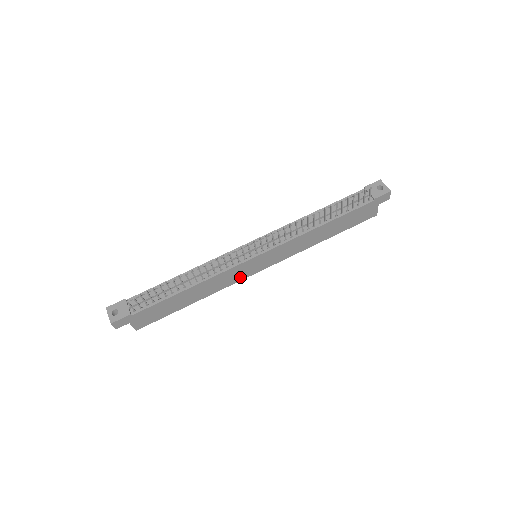
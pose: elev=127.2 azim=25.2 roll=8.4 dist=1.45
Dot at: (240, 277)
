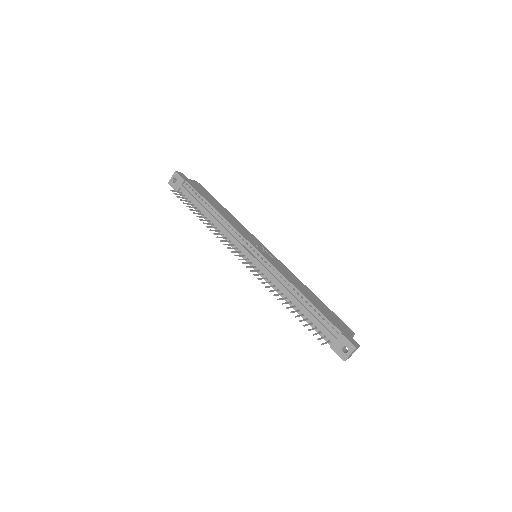
Dot at: occluded
